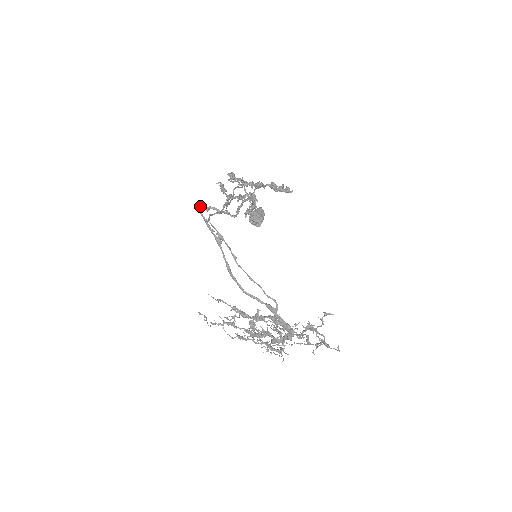
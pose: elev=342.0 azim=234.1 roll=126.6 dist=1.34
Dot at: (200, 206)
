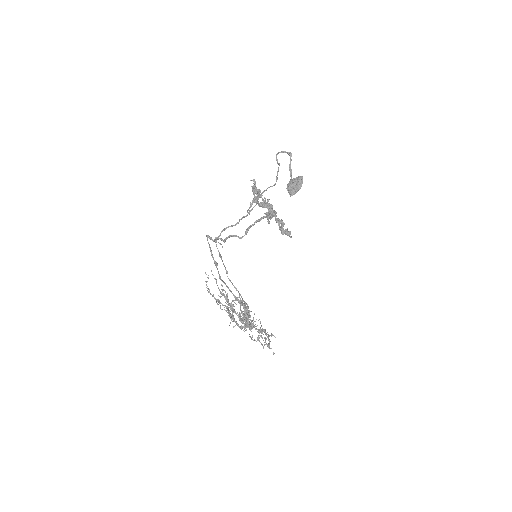
Dot at: (209, 238)
